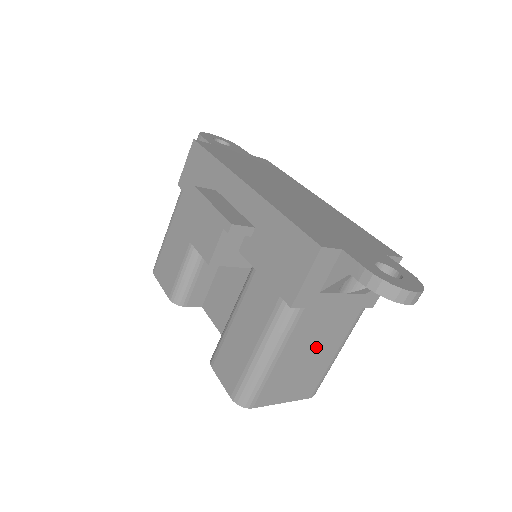
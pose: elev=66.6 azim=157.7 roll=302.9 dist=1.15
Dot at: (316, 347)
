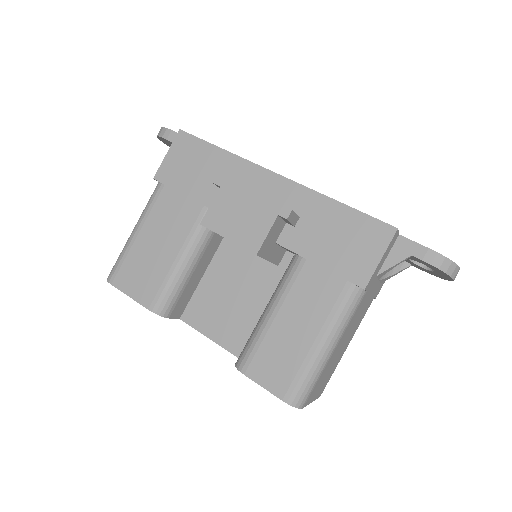
Dot at: (348, 337)
